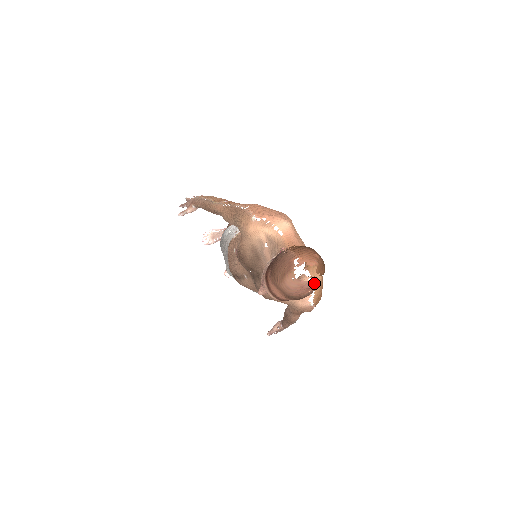
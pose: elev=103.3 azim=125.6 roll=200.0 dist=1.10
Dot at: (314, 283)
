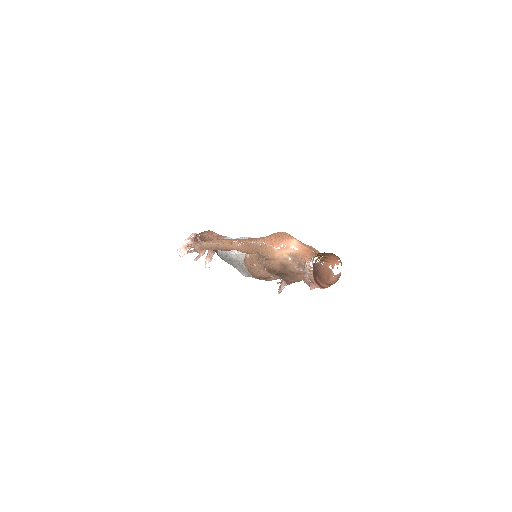
Dot at: occluded
